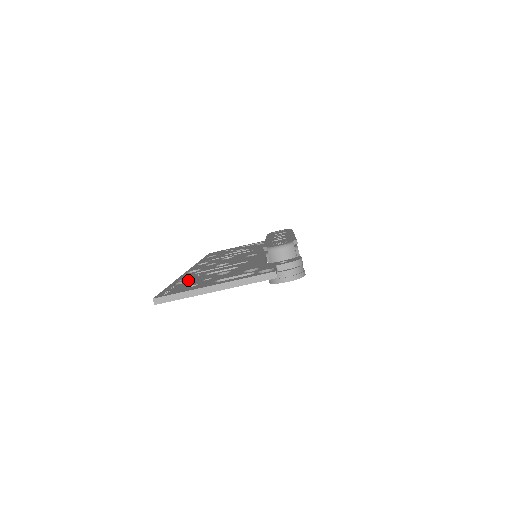
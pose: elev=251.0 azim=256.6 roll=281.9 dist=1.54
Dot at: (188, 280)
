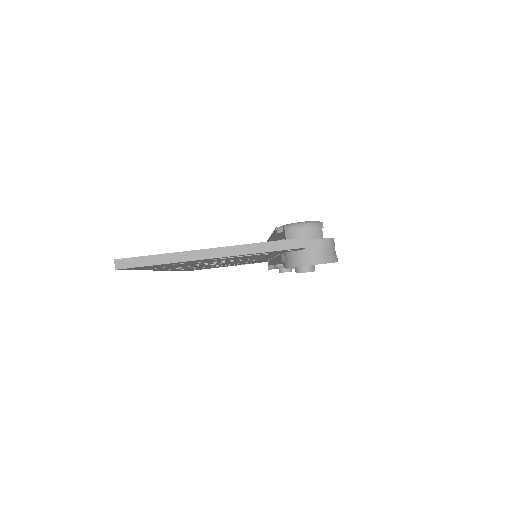
Dot at: occluded
